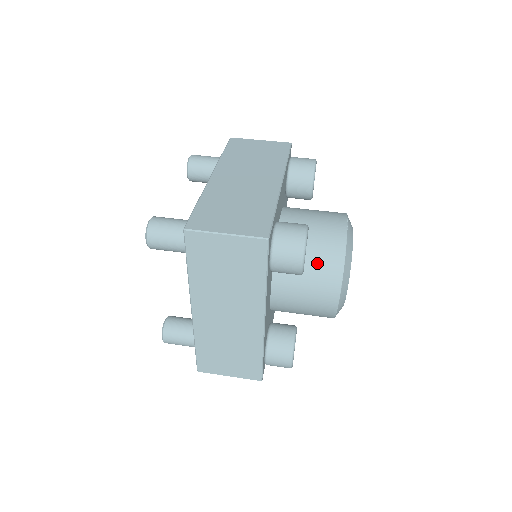
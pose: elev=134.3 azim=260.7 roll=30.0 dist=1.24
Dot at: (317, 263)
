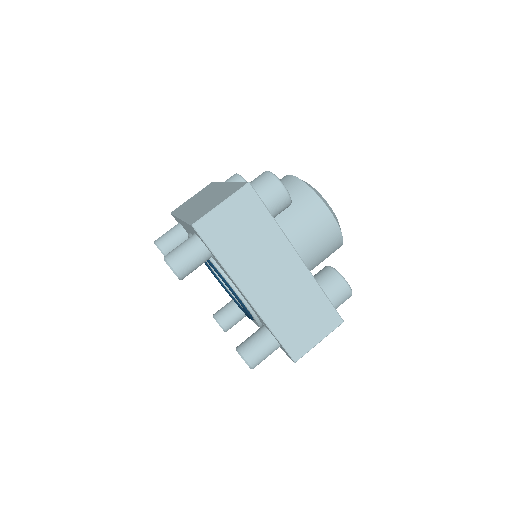
Dot at: (327, 256)
